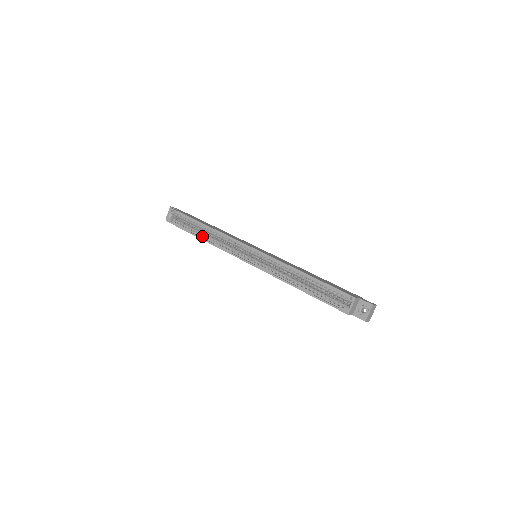
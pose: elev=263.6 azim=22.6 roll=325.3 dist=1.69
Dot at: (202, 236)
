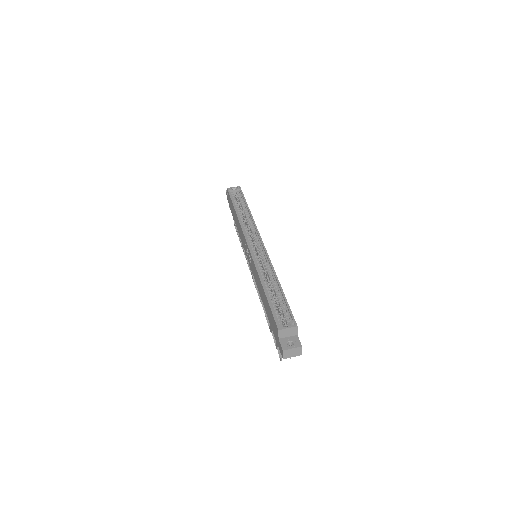
Dot at: (239, 213)
